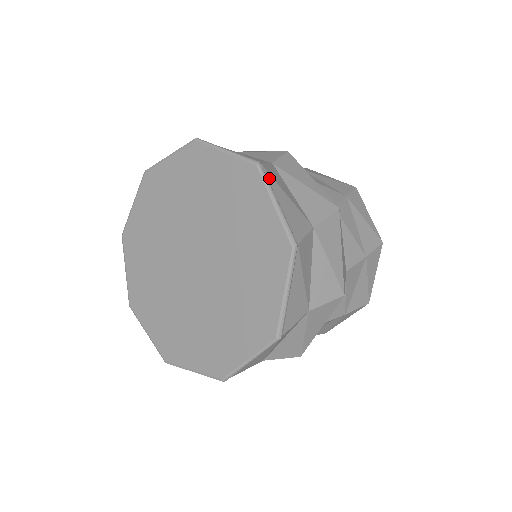
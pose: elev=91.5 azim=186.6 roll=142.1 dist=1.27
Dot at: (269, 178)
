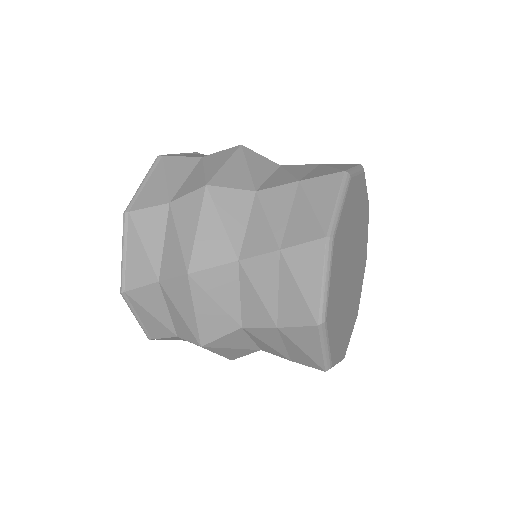
Dot at: occluded
